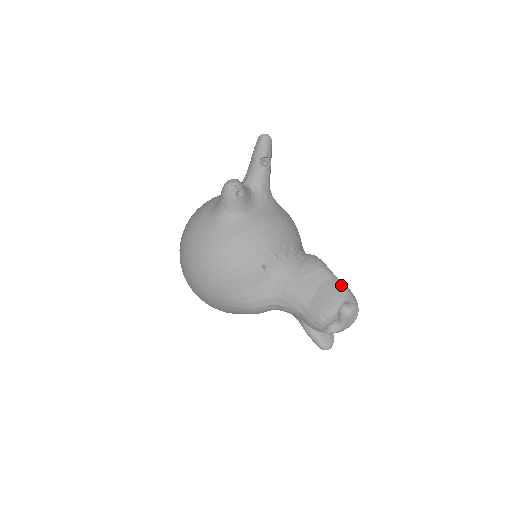
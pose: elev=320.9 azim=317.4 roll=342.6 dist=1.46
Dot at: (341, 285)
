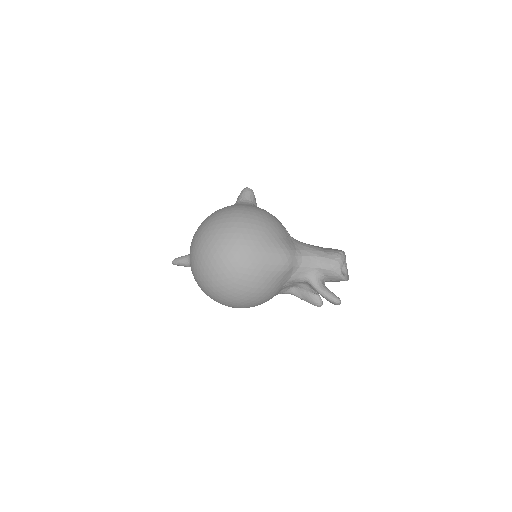
Dot at: occluded
